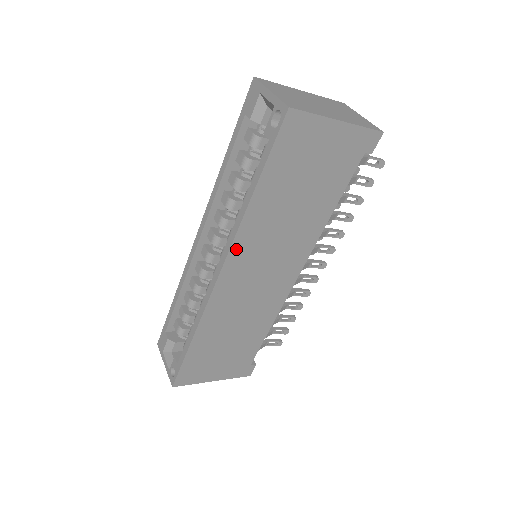
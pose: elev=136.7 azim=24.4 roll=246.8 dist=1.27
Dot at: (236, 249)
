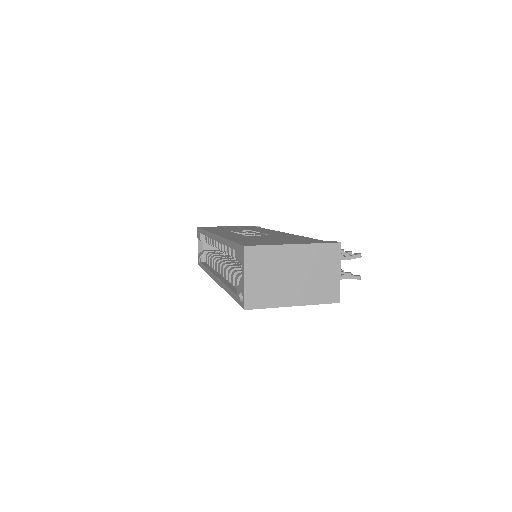
Dot at: occluded
